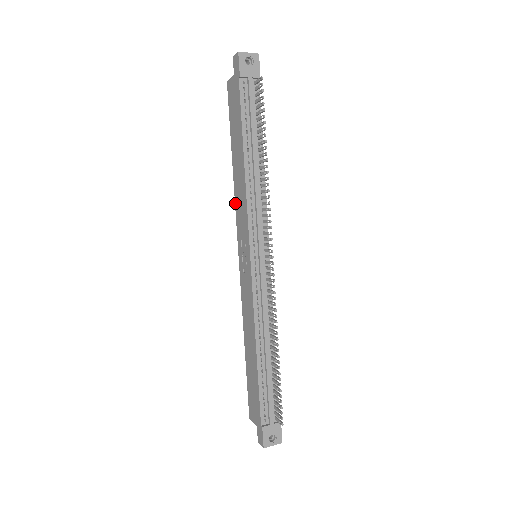
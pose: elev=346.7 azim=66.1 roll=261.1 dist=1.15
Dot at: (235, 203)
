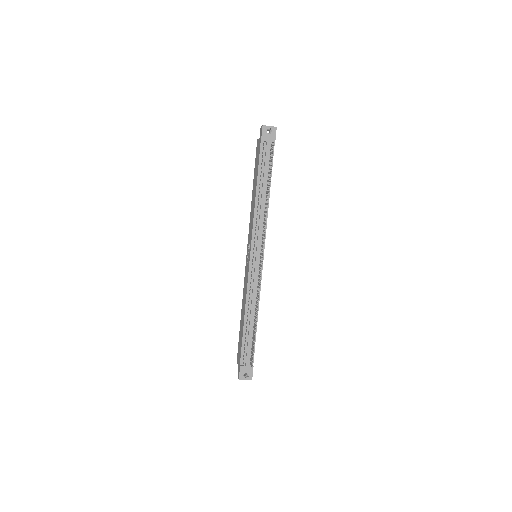
Dot at: (250, 219)
